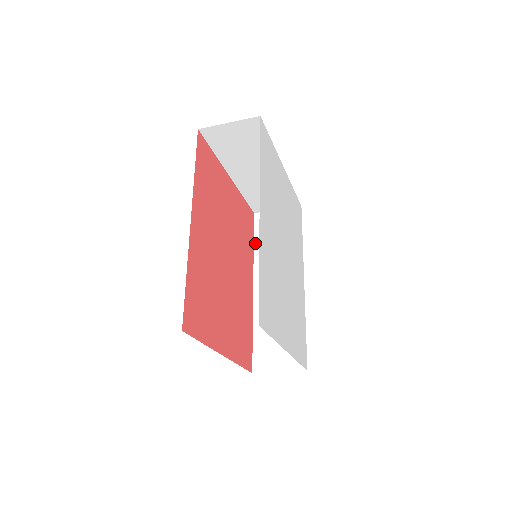
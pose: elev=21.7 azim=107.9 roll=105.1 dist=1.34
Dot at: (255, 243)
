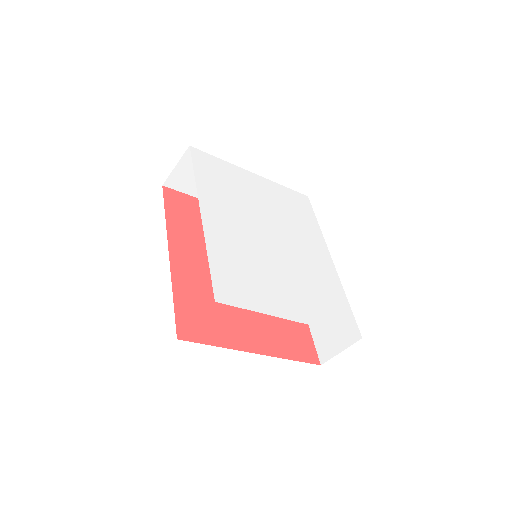
Dot at: occluded
